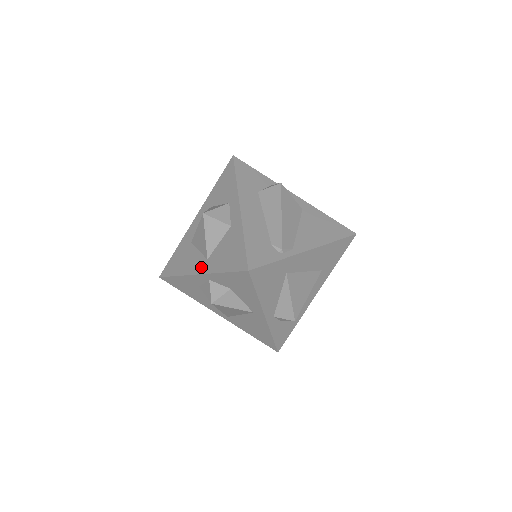
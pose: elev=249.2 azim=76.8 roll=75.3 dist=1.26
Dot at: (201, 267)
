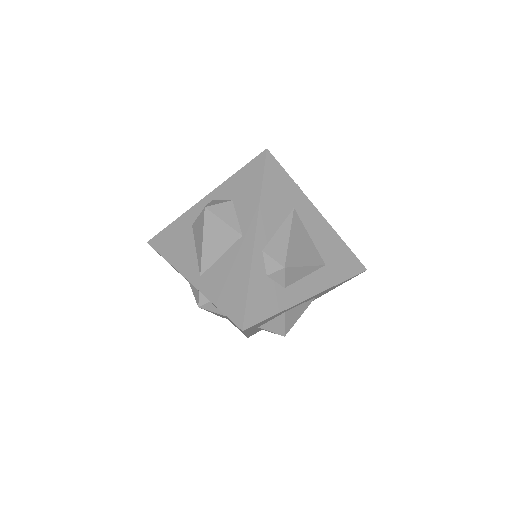
Dot at: occluded
